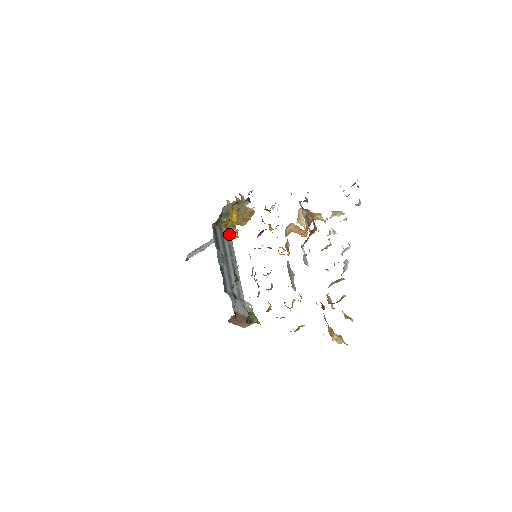
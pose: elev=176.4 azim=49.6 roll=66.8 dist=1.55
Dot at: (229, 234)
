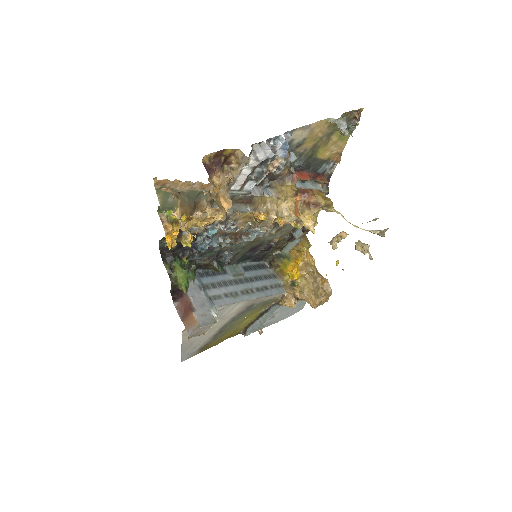
Dot at: (281, 289)
